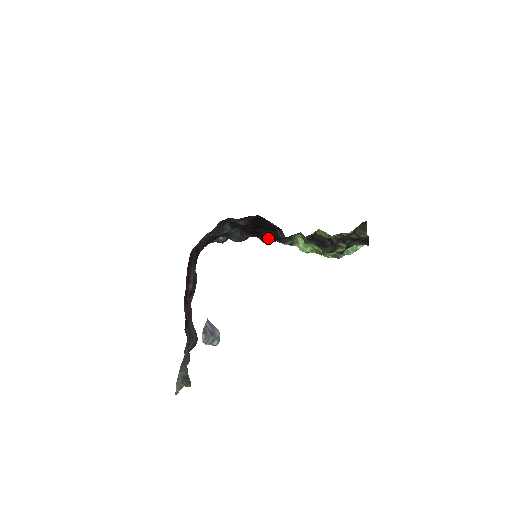
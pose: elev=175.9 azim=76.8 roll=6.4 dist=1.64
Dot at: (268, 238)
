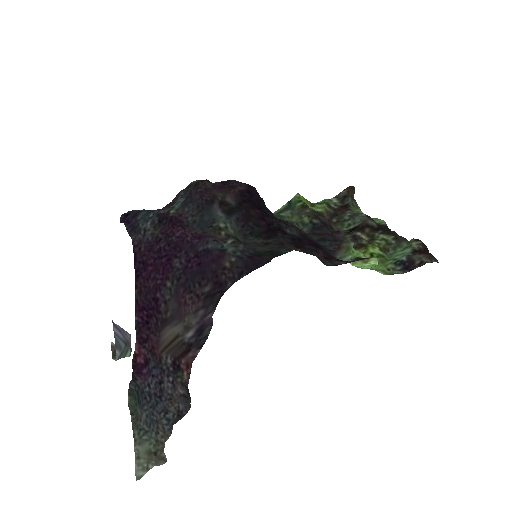
Dot at: (321, 252)
